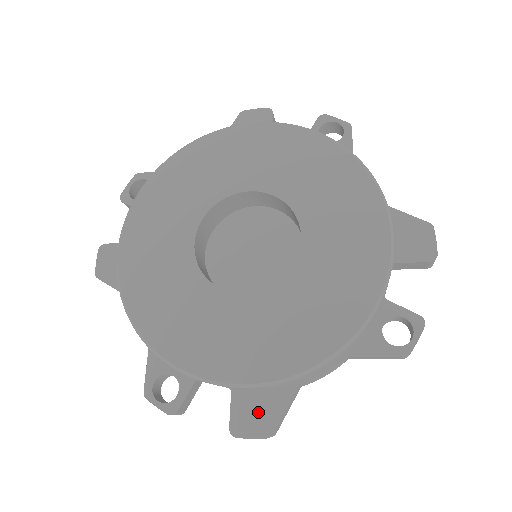
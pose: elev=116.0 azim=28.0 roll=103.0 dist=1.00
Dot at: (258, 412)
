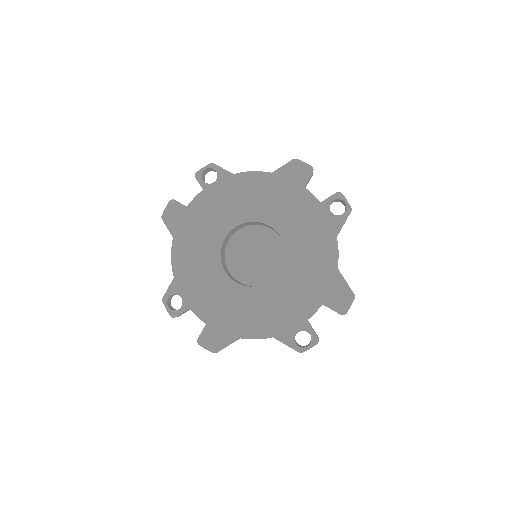
Dot at: (215, 339)
